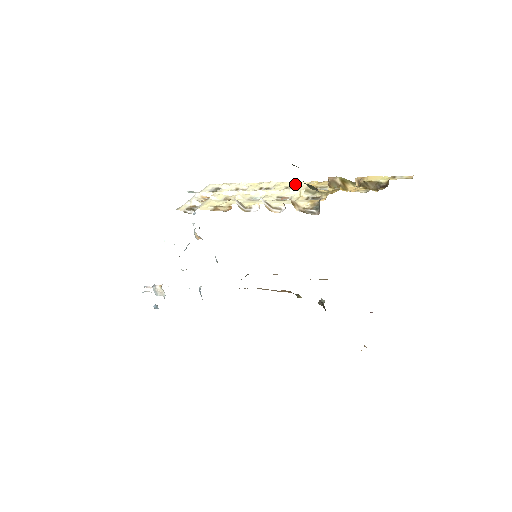
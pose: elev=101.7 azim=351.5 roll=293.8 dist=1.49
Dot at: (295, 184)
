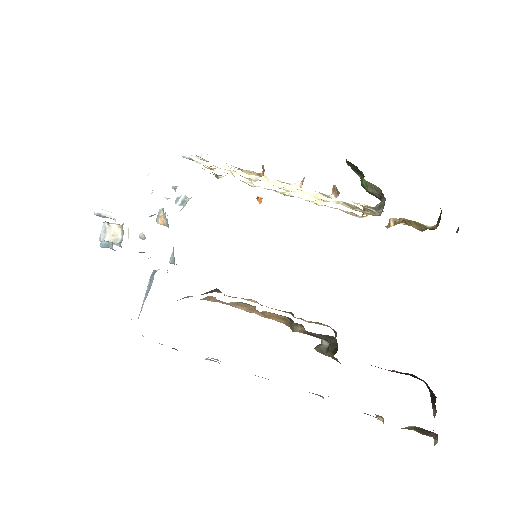
Dot at: (318, 202)
